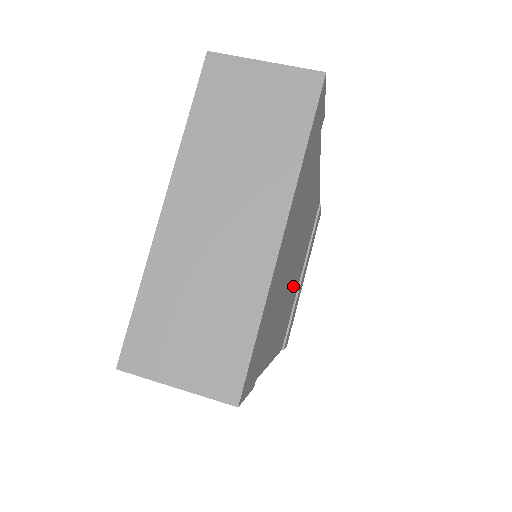
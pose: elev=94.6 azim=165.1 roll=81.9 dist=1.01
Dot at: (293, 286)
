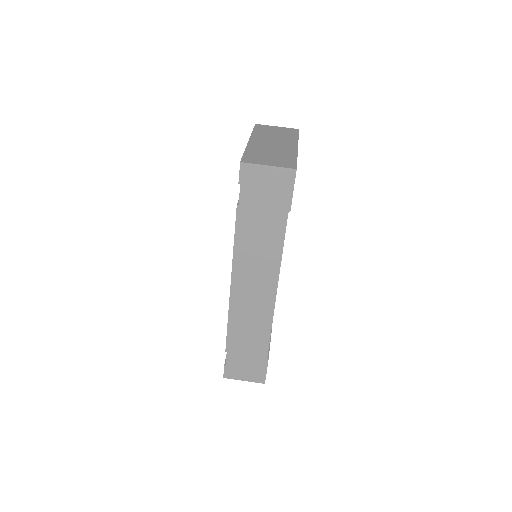
Dot at: occluded
